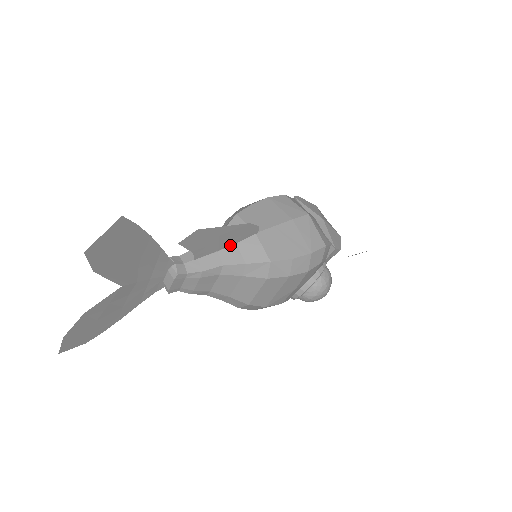
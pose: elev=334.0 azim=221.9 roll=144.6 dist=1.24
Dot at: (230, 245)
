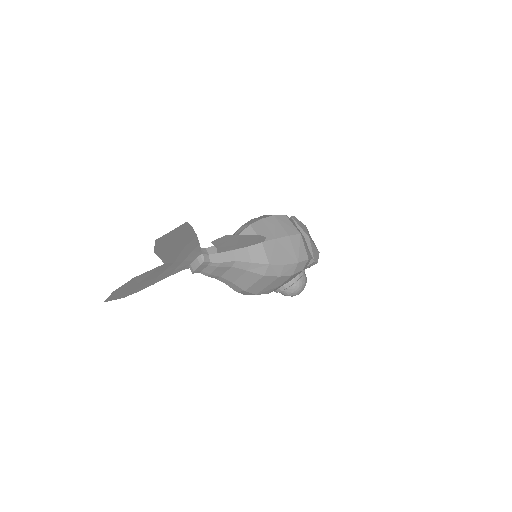
Dot at: (243, 247)
